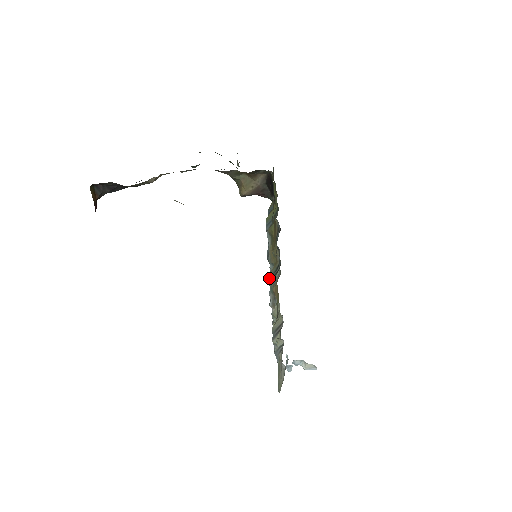
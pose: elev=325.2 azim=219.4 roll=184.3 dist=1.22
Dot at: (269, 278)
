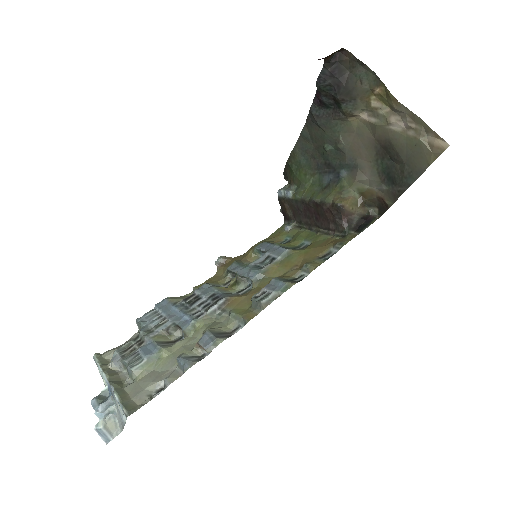
Dot at: (281, 279)
